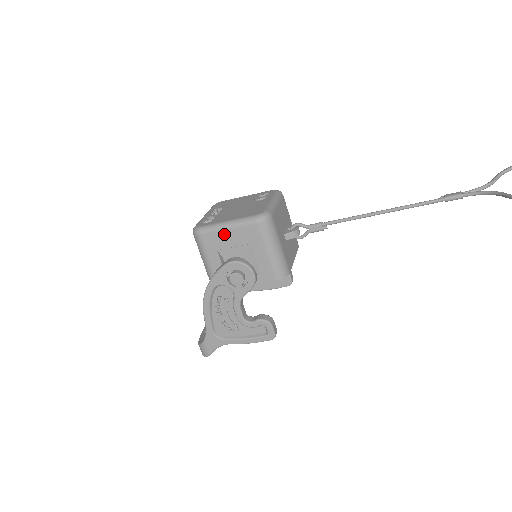
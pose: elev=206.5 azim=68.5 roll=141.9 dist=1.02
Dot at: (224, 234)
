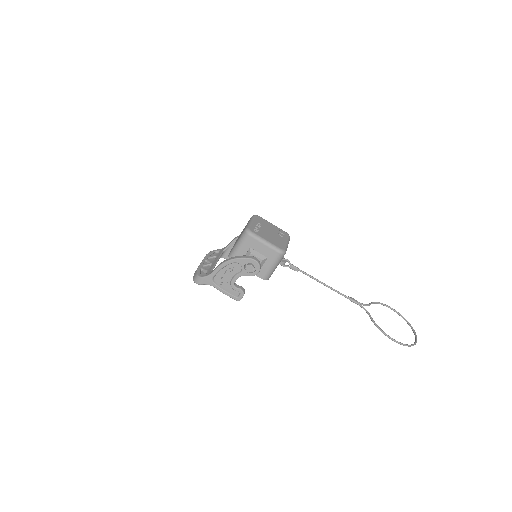
Dot at: (260, 245)
